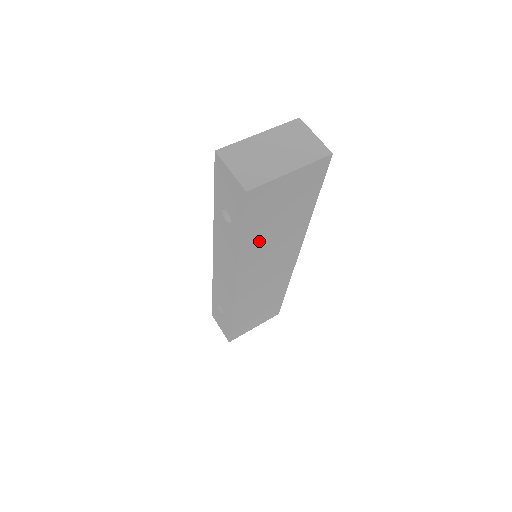
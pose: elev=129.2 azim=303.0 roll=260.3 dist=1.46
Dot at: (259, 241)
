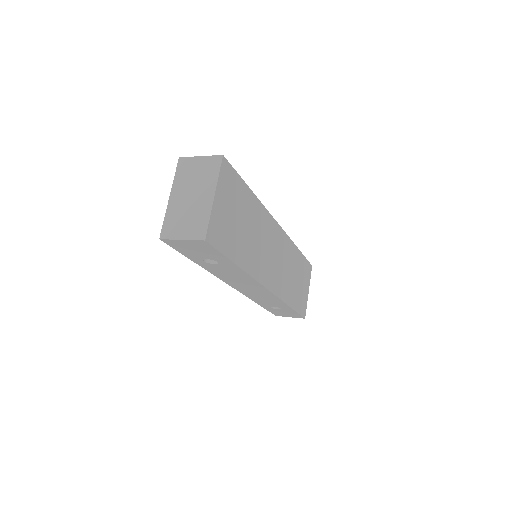
Dot at: (247, 250)
